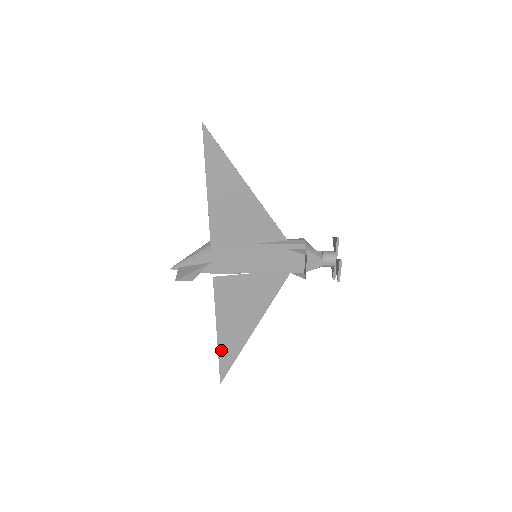
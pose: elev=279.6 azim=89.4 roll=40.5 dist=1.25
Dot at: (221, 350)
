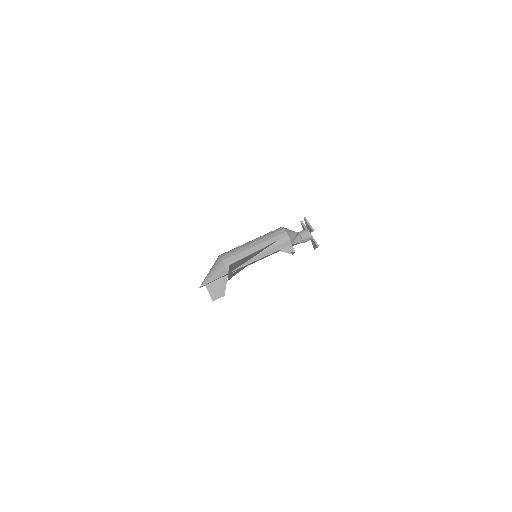
Dot at: occluded
